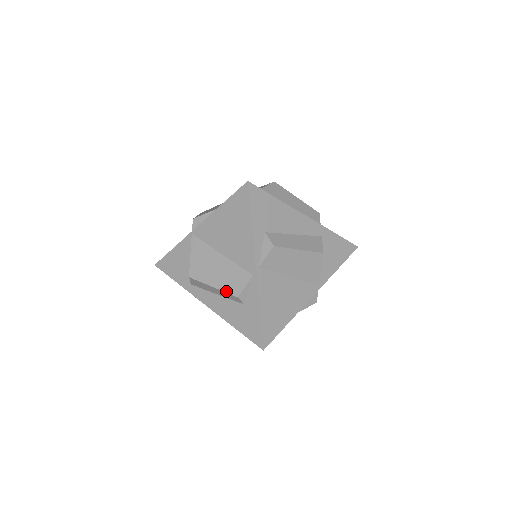
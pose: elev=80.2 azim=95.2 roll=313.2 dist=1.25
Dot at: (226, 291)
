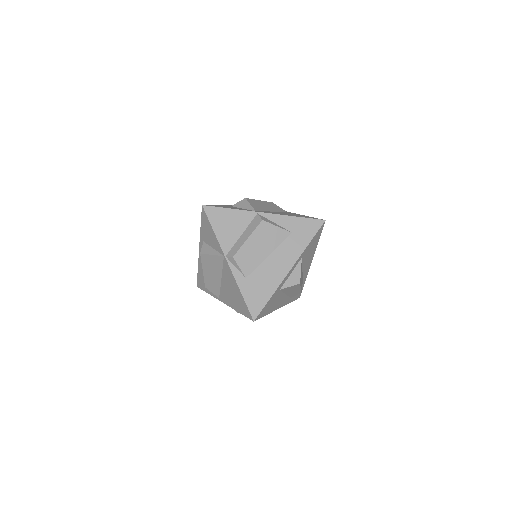
Dot at: (205, 280)
